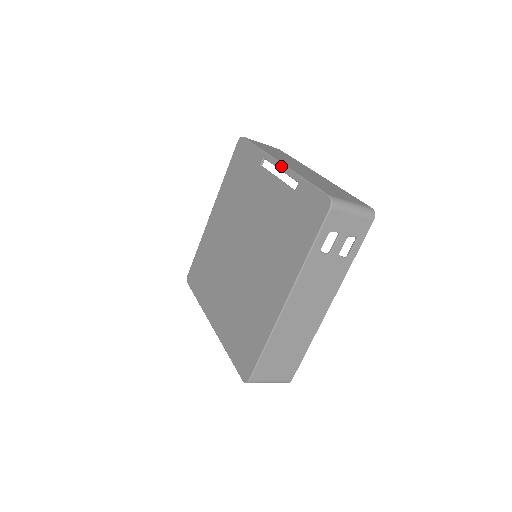
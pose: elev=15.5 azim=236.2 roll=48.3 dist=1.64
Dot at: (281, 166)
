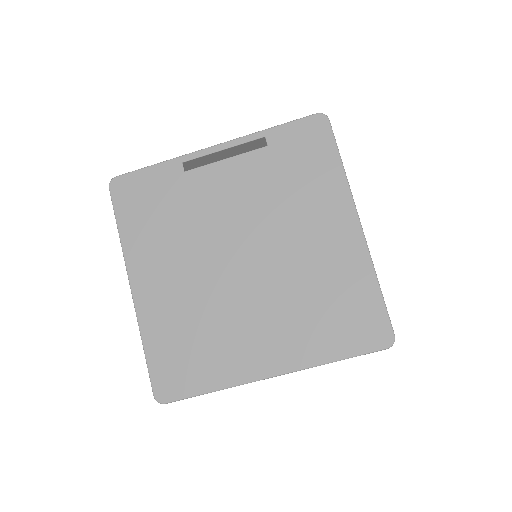
Dot at: (222, 145)
